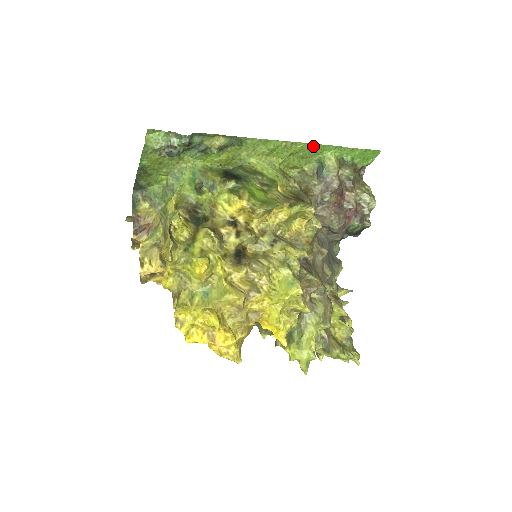
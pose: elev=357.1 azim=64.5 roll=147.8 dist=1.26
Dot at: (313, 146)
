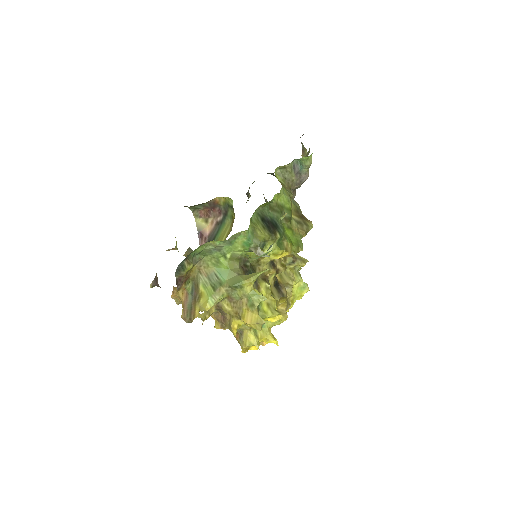
Dot at: occluded
